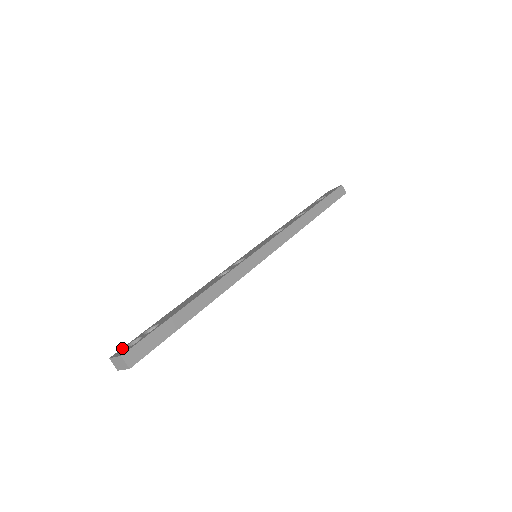
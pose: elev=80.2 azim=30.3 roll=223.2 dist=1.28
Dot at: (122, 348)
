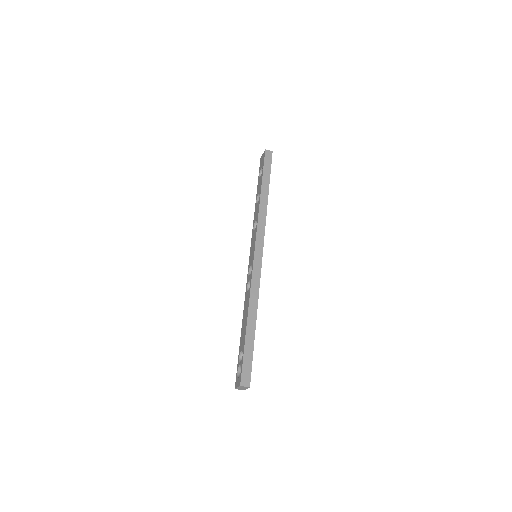
Dot at: (236, 378)
